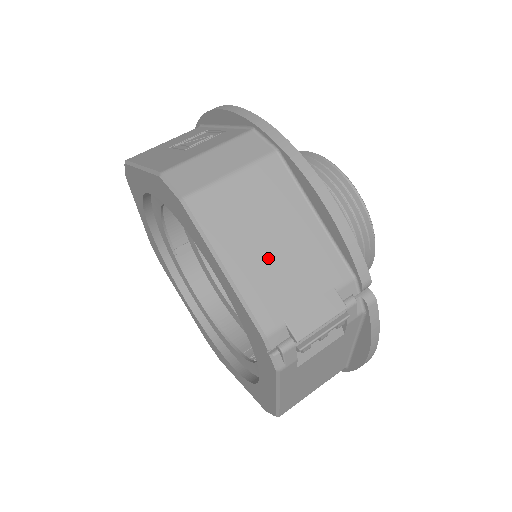
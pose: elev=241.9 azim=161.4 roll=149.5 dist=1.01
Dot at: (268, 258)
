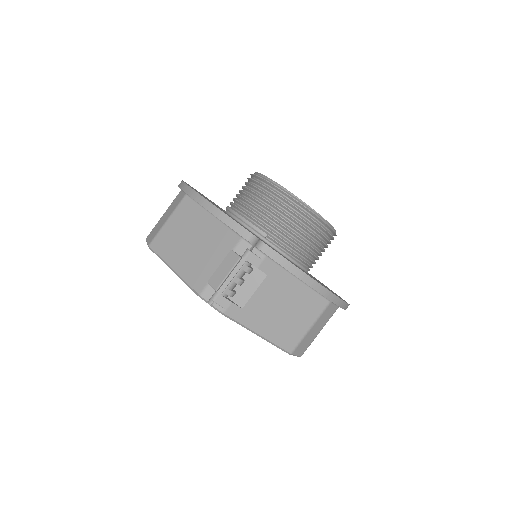
Dot at: (192, 253)
